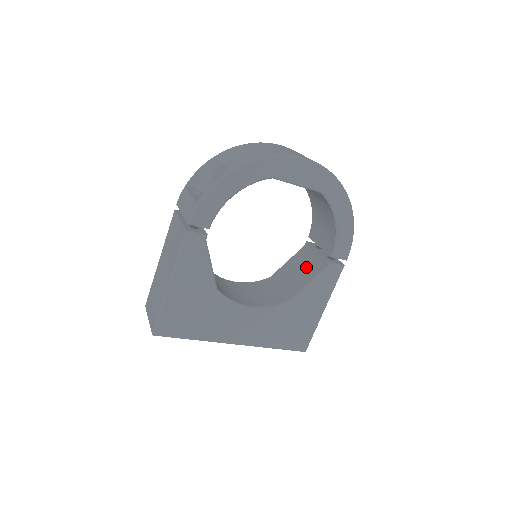
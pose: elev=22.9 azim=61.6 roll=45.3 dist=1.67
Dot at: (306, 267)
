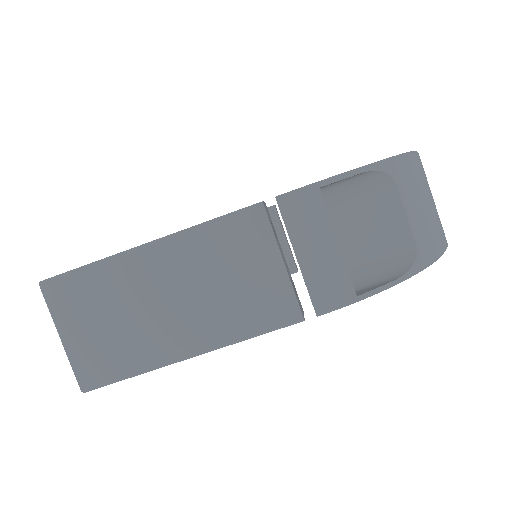
Dot at: occluded
